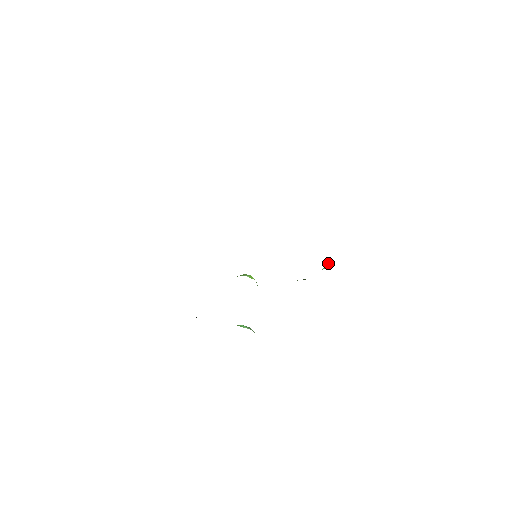
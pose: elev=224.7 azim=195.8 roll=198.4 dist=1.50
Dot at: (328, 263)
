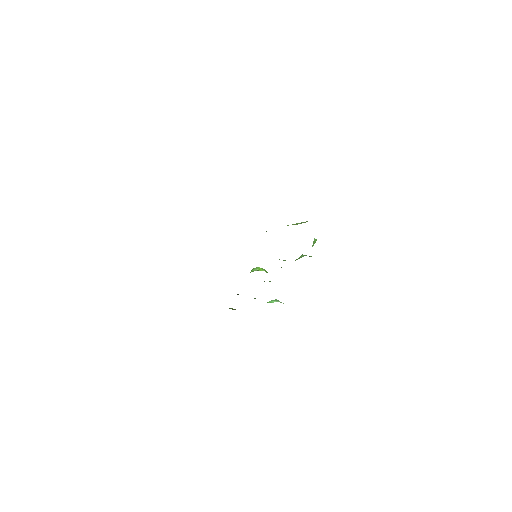
Dot at: (315, 239)
